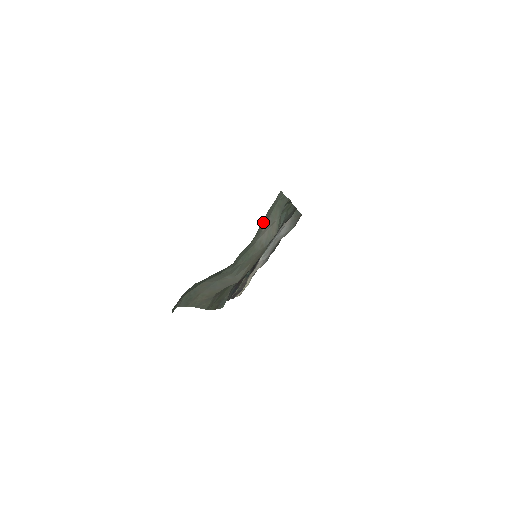
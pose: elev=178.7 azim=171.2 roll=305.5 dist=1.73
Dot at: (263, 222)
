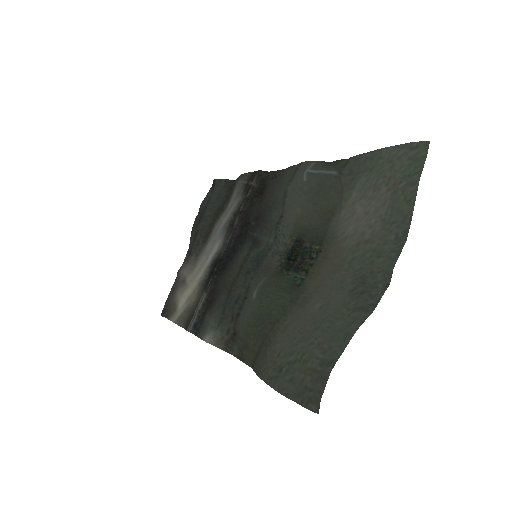
Dot at: (401, 200)
